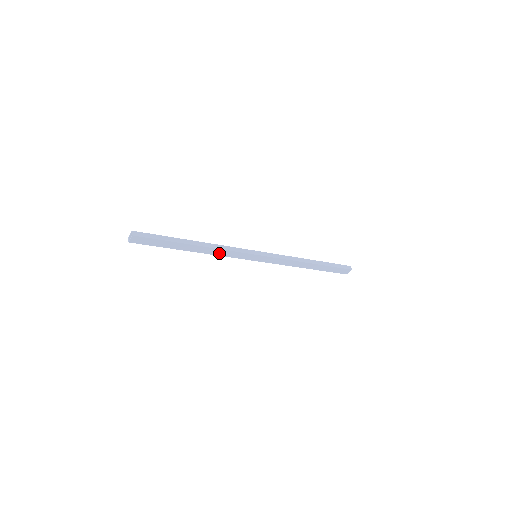
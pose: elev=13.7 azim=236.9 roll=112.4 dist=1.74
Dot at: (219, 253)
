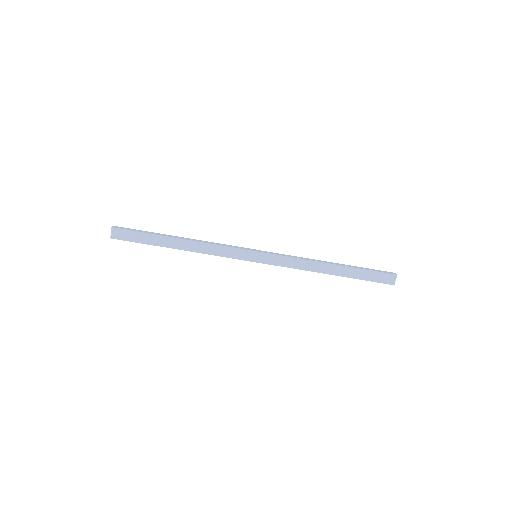
Dot at: (209, 251)
